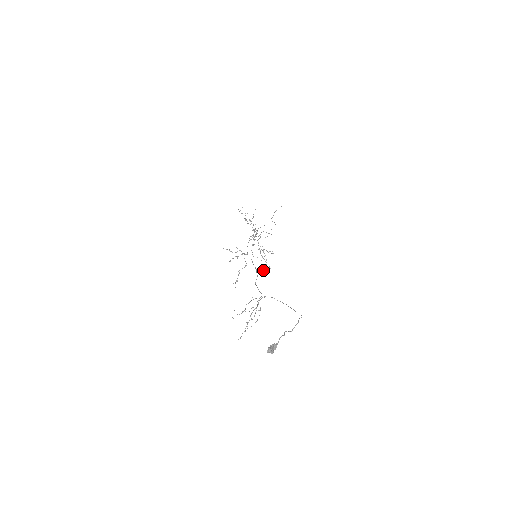
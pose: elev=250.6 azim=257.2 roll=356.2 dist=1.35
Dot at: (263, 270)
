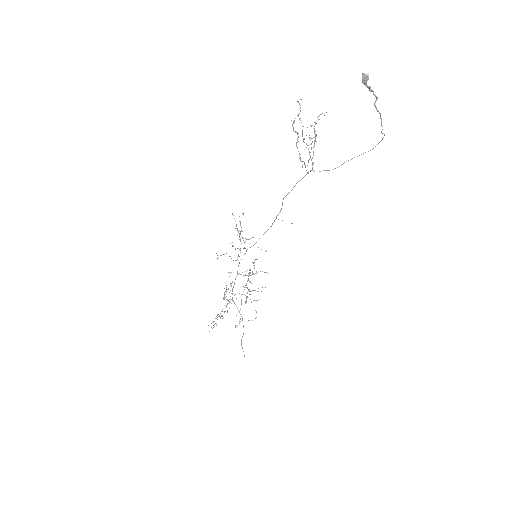
Dot at: occluded
